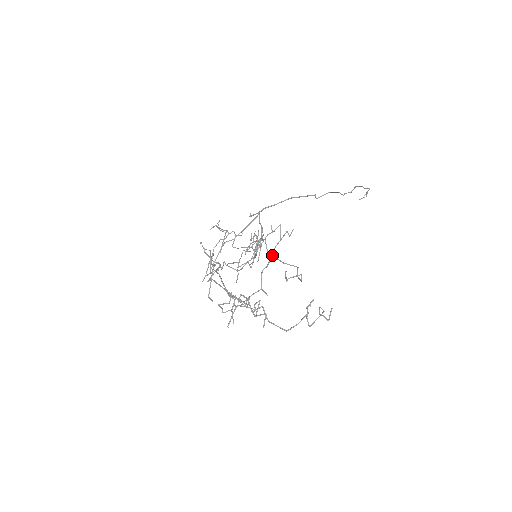
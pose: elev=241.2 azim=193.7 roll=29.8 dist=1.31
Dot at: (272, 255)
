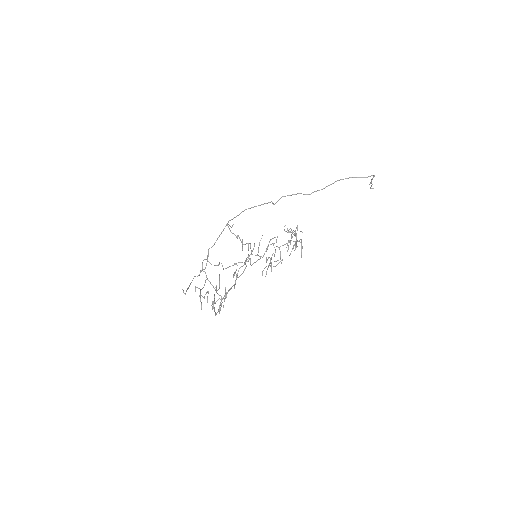
Dot at: (248, 256)
